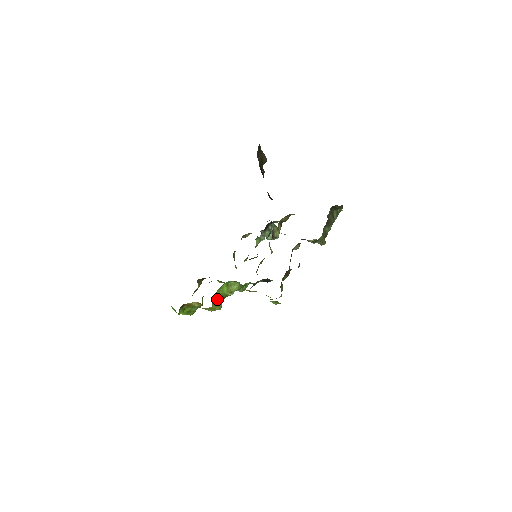
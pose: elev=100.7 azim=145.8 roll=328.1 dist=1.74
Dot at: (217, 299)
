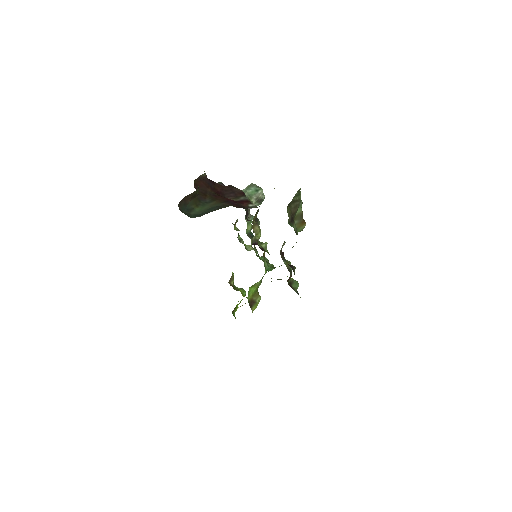
Dot at: (252, 300)
